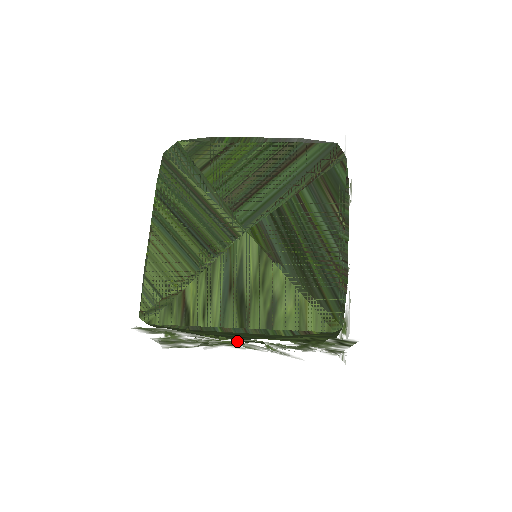
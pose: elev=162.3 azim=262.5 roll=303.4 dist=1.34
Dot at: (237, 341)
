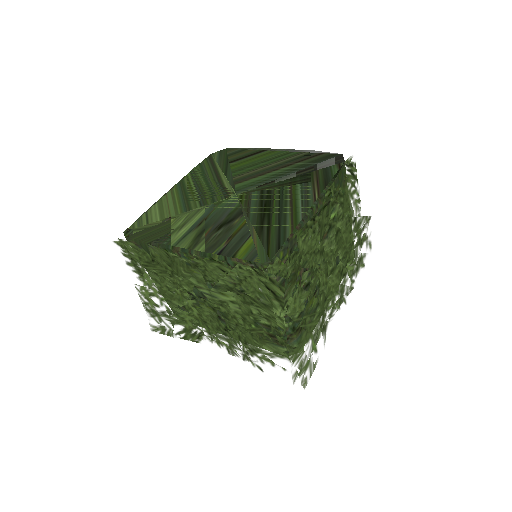
Dot at: (198, 302)
